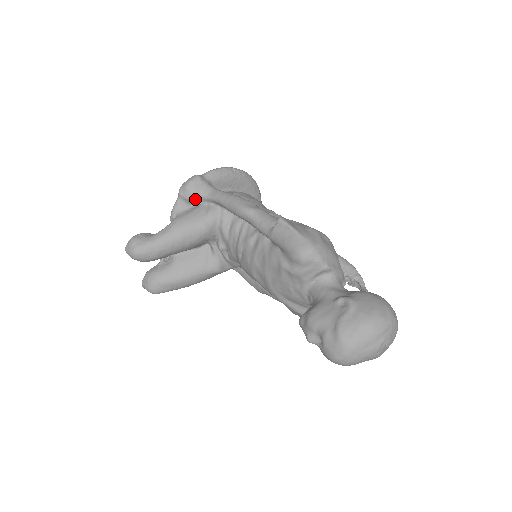
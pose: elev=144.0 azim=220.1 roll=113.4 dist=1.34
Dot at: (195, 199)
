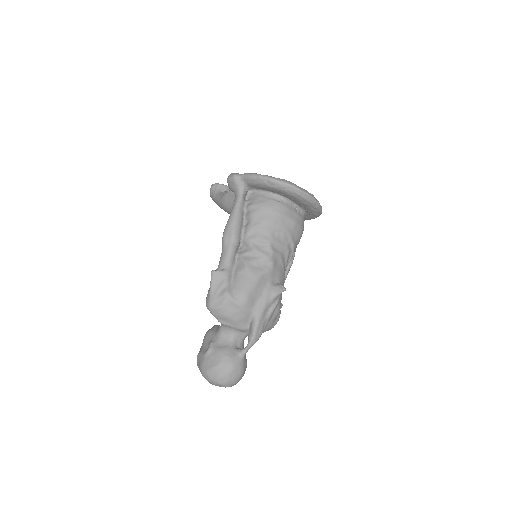
Dot at: (232, 191)
